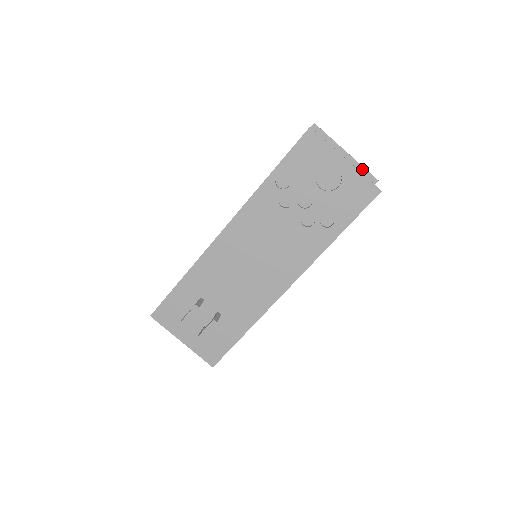
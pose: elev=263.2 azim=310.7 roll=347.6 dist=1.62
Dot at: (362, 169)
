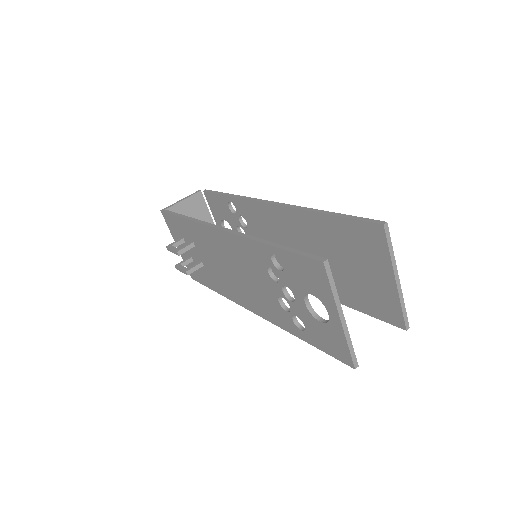
Dot at: (399, 307)
